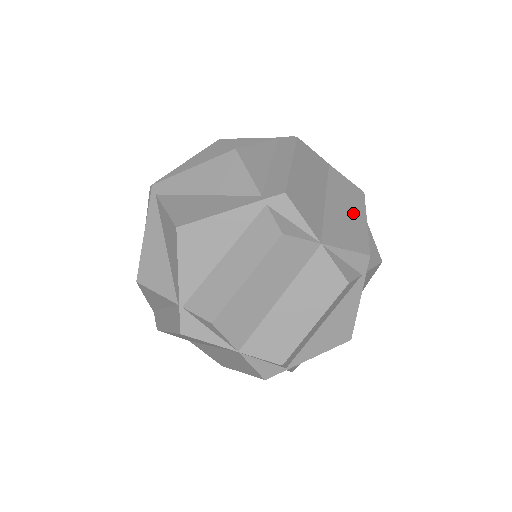
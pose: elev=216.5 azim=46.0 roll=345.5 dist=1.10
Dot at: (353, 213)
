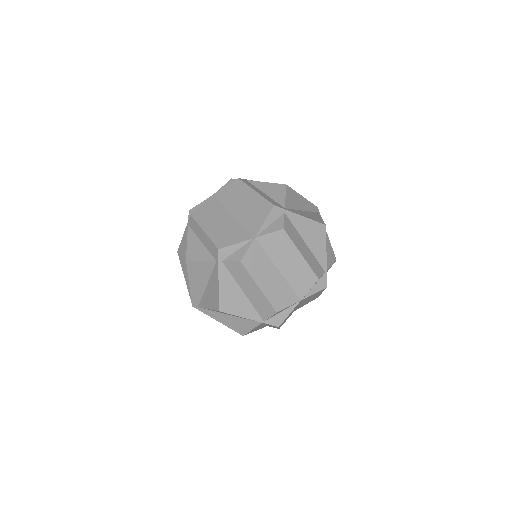
Dot at: (247, 199)
